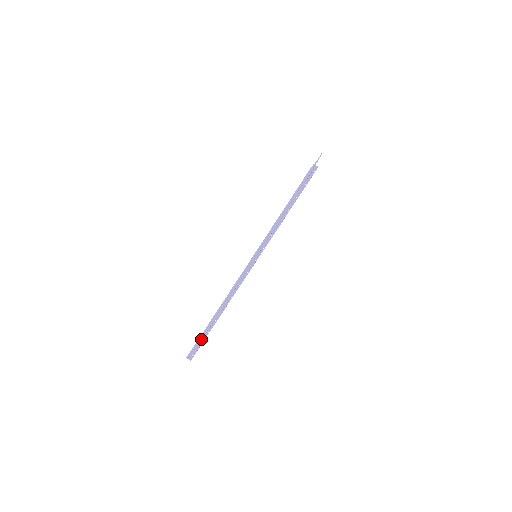
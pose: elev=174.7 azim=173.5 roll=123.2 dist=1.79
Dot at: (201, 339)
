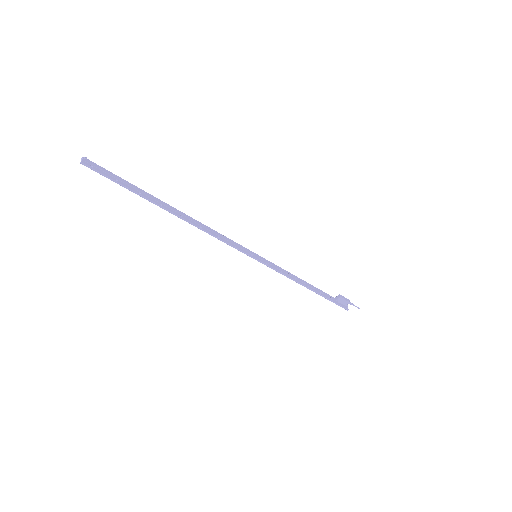
Dot at: (125, 182)
